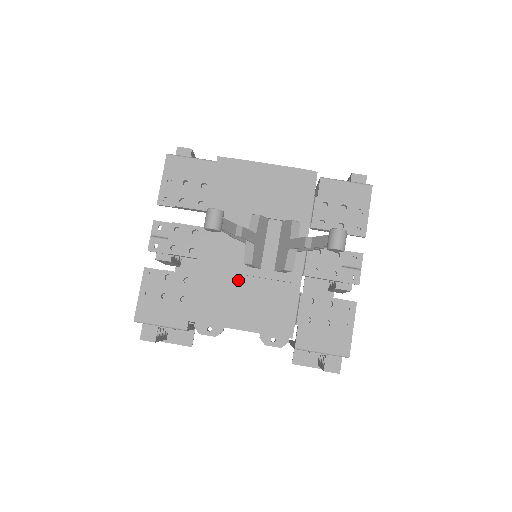
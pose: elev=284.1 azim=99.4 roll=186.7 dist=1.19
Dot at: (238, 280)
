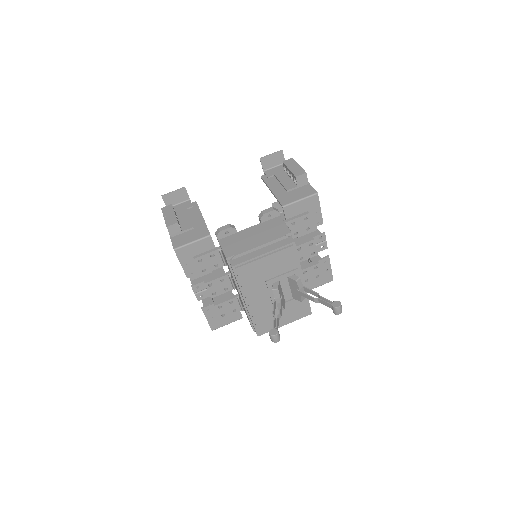
Dot at: (276, 312)
